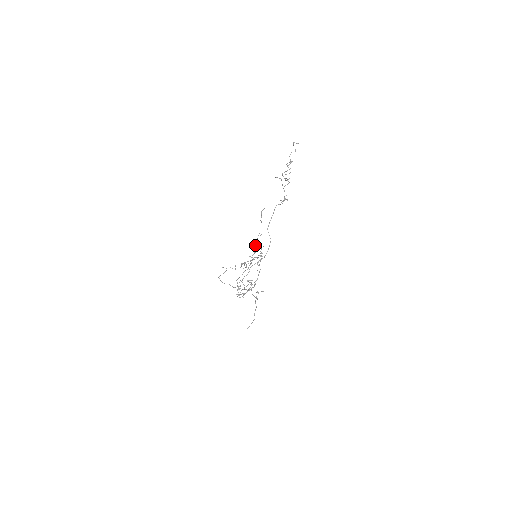
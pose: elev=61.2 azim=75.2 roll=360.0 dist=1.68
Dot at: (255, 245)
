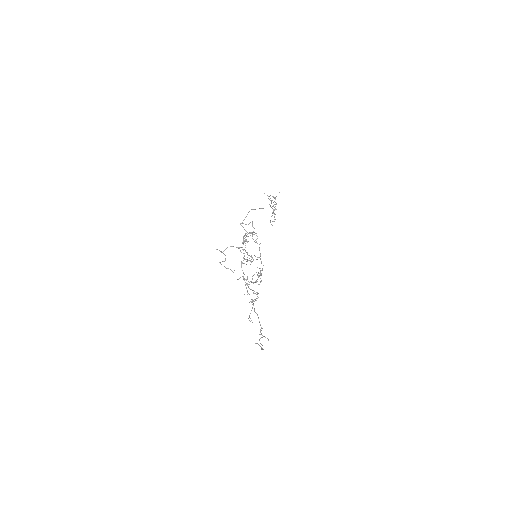
Dot at: occluded
